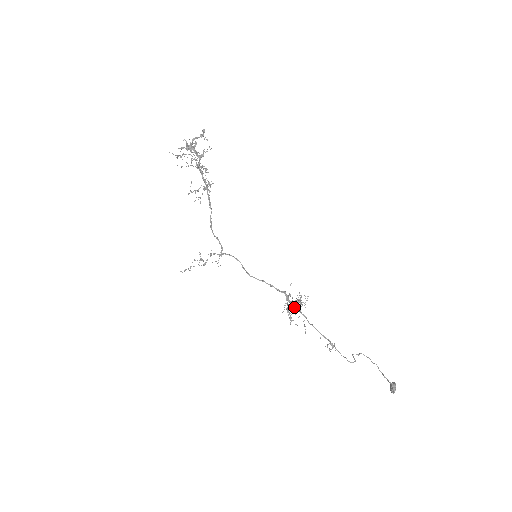
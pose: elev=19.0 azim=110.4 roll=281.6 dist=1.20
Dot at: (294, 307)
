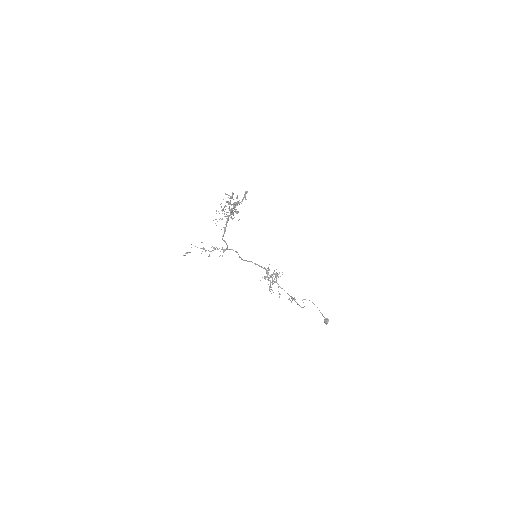
Dot at: (272, 279)
